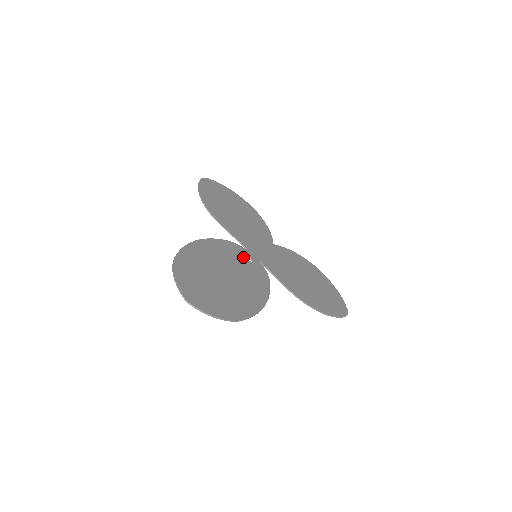
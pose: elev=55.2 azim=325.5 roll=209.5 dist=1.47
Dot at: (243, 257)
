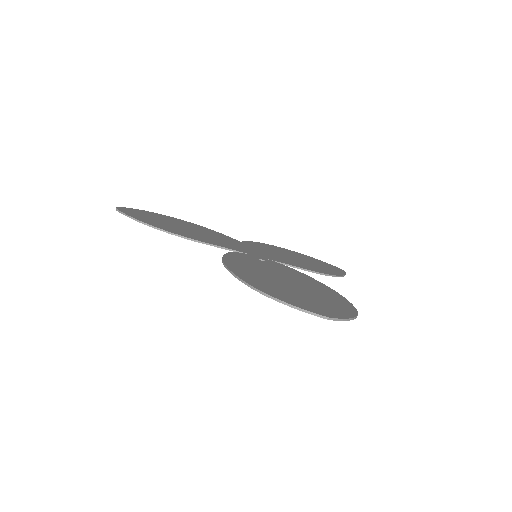
Dot at: (257, 260)
